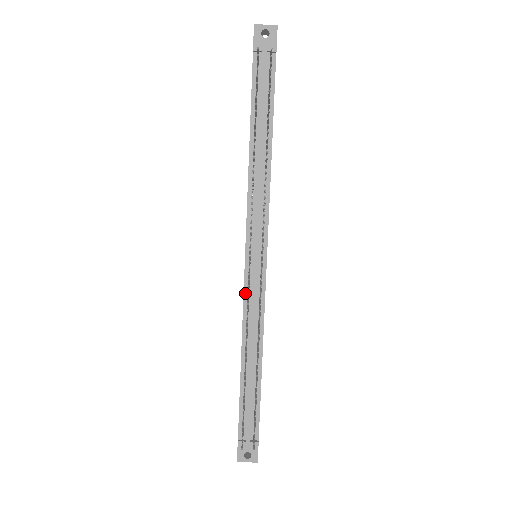
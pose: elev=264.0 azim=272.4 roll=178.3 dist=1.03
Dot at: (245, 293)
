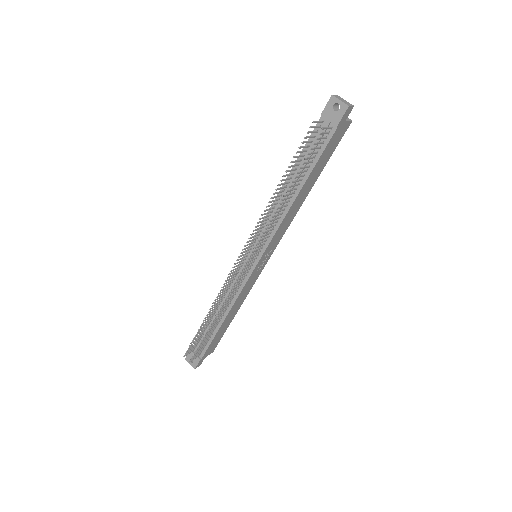
Dot at: occluded
